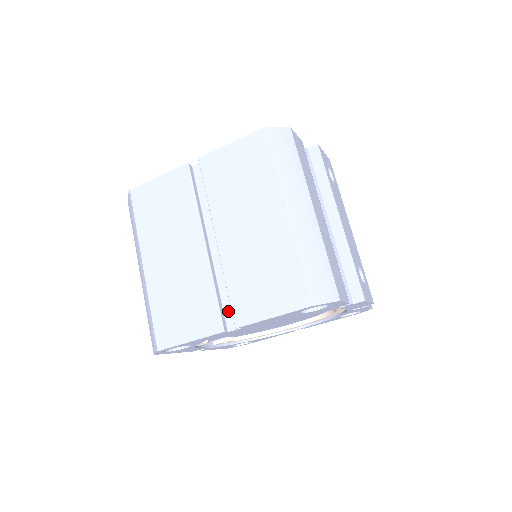
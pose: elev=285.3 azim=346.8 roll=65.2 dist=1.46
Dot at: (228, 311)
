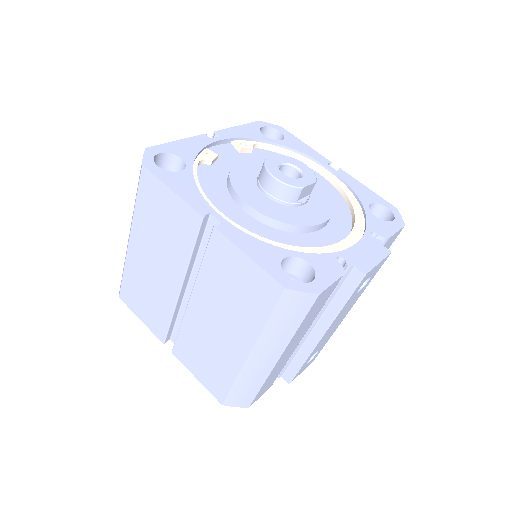
Dot at: (176, 332)
